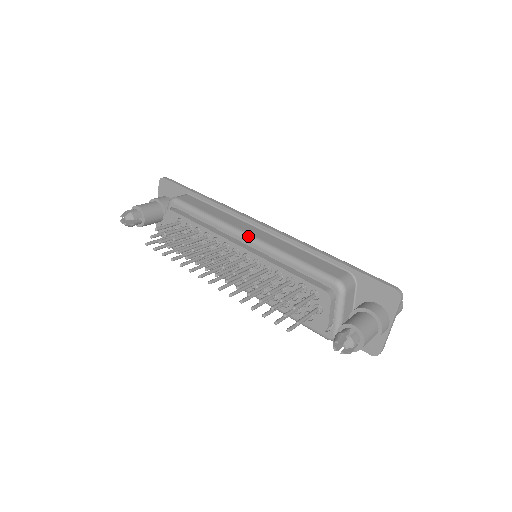
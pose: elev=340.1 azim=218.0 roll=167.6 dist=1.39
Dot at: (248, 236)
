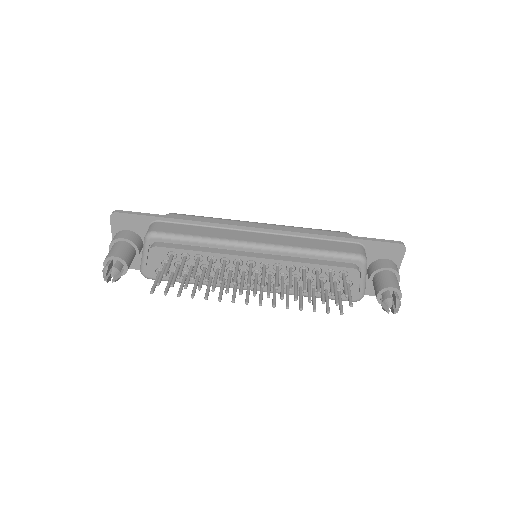
Dot at: (259, 245)
